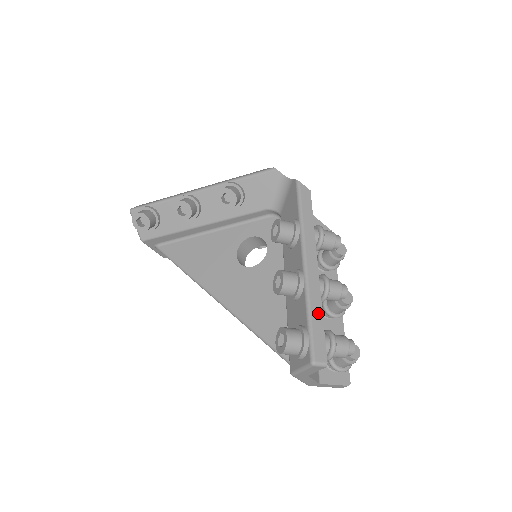
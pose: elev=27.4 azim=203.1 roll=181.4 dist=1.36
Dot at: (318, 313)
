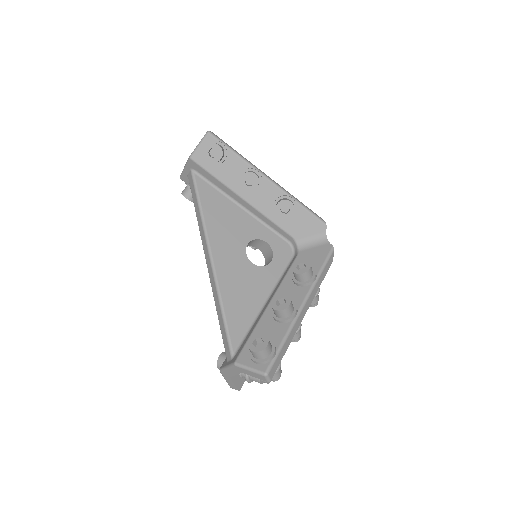
Dot at: (288, 344)
